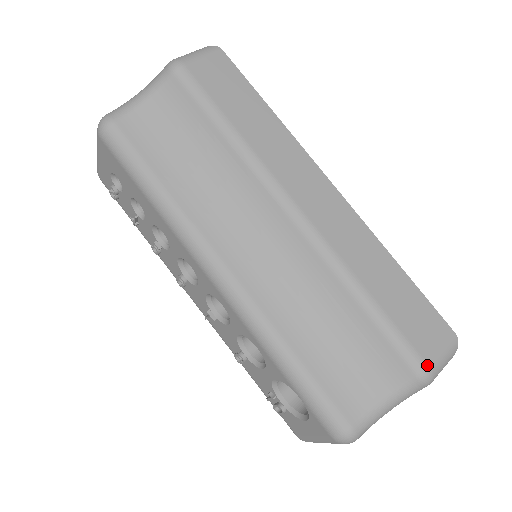
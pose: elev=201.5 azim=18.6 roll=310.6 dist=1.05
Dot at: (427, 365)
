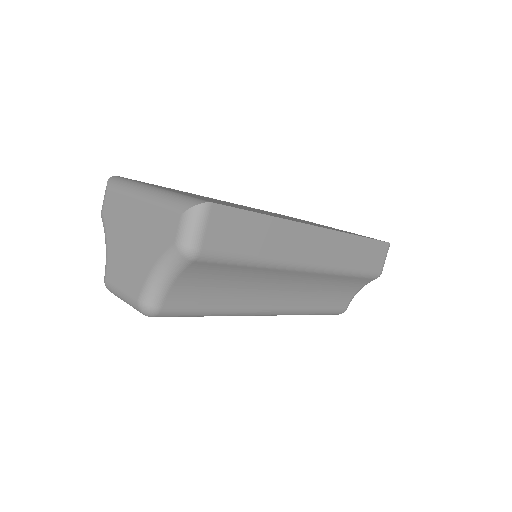
Dot at: (380, 273)
